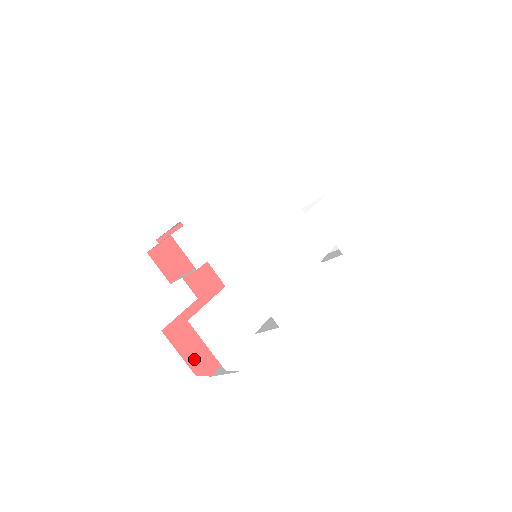
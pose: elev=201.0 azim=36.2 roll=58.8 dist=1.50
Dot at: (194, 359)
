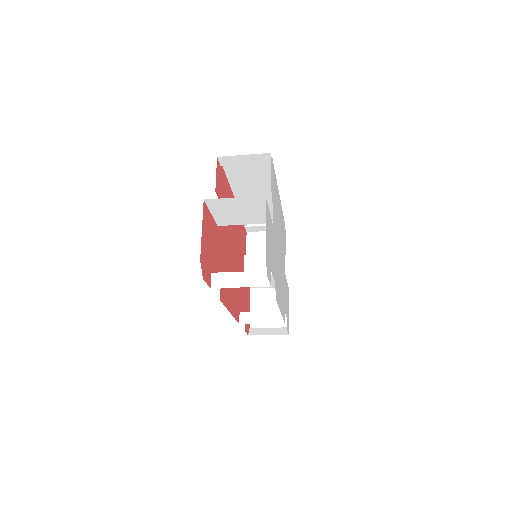
Dot at: (204, 250)
